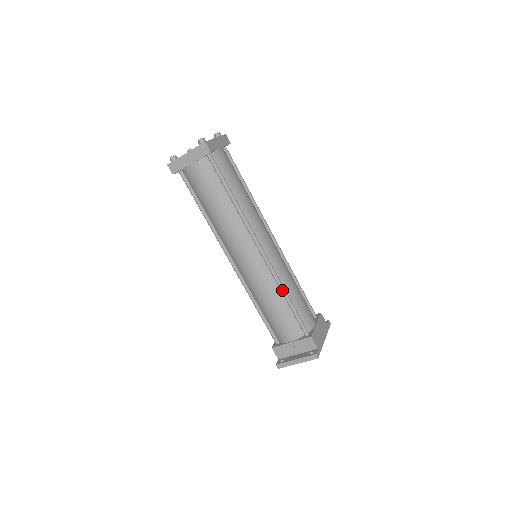
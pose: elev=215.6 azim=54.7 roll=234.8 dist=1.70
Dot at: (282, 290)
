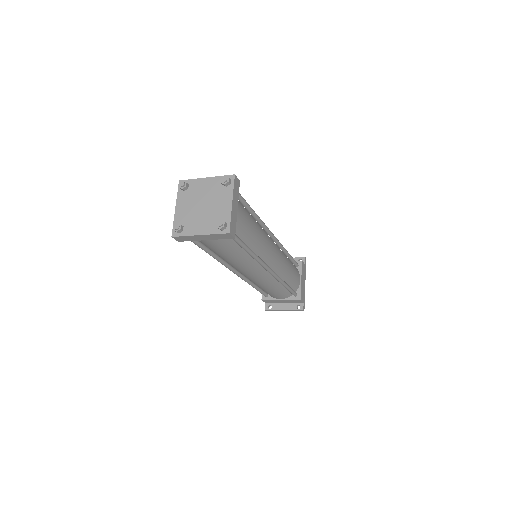
Dot at: (283, 284)
